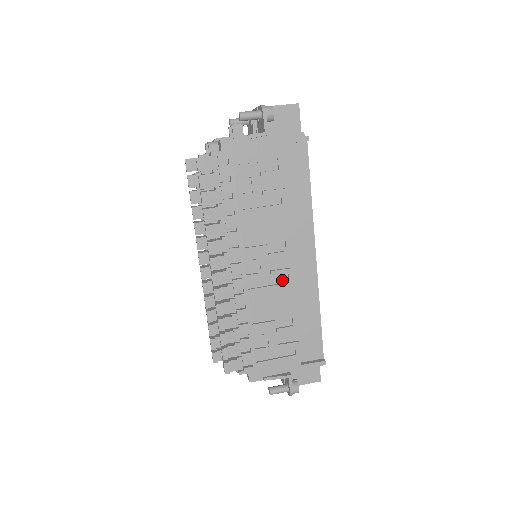
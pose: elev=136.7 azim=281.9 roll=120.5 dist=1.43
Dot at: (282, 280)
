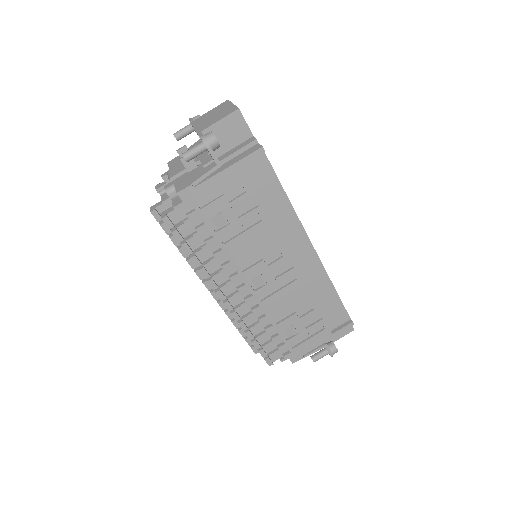
Dot at: (289, 280)
